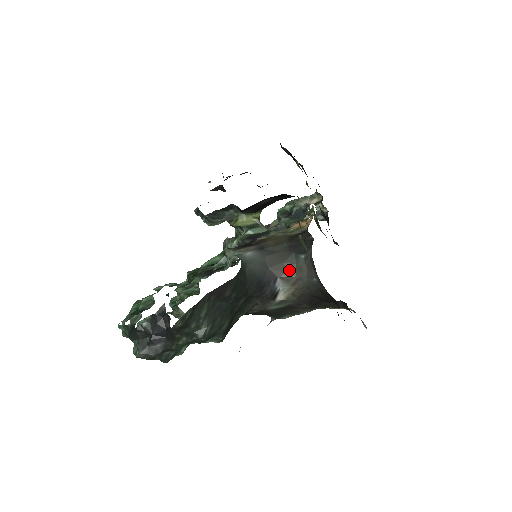
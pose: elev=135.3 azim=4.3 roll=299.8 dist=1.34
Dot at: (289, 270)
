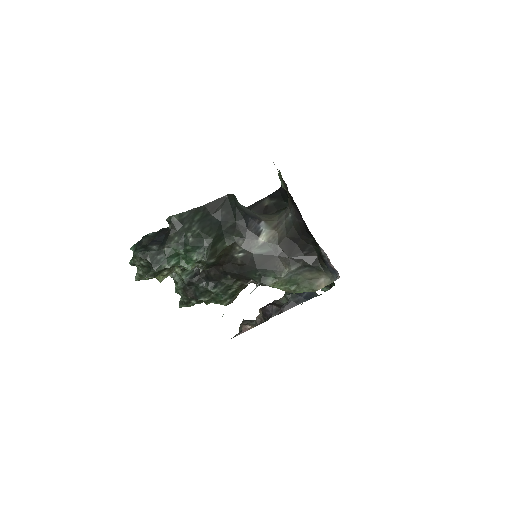
Dot at: (272, 218)
